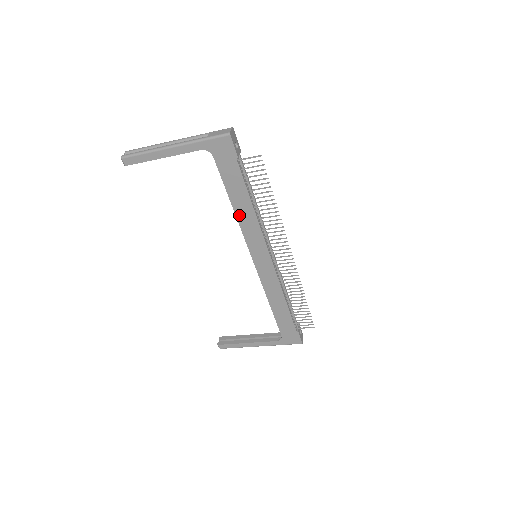
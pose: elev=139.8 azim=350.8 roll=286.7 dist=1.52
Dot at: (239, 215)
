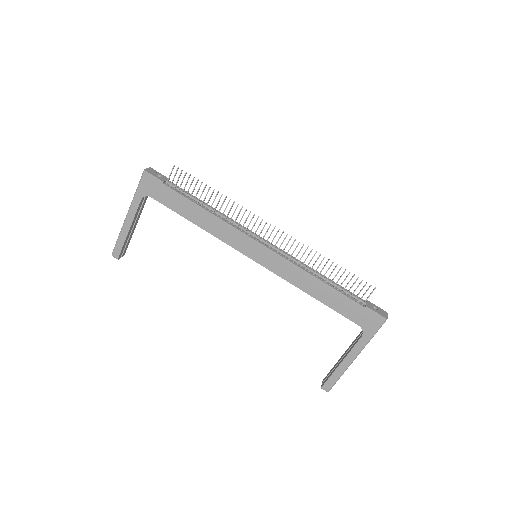
Dot at: (206, 228)
